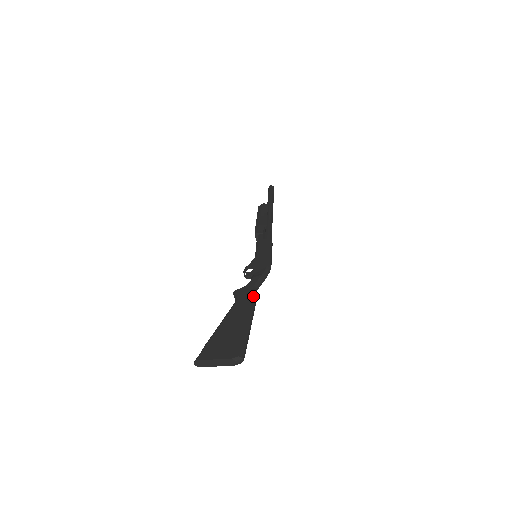
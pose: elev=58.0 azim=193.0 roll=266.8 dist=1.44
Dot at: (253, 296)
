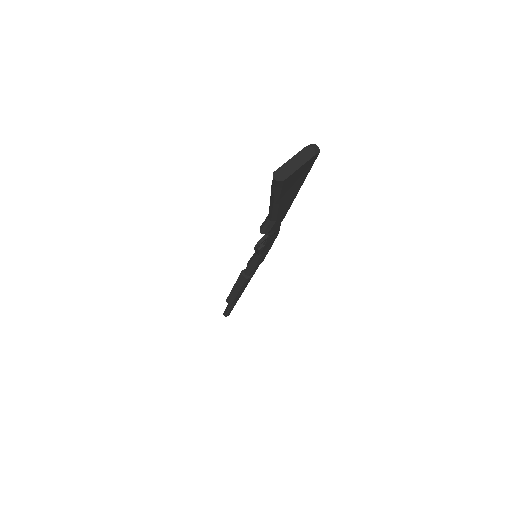
Dot at: occluded
